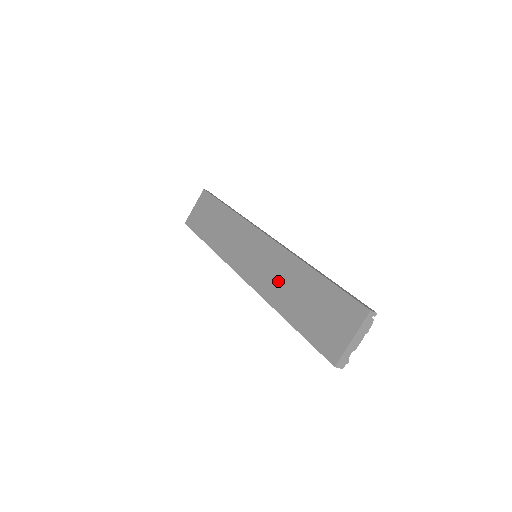
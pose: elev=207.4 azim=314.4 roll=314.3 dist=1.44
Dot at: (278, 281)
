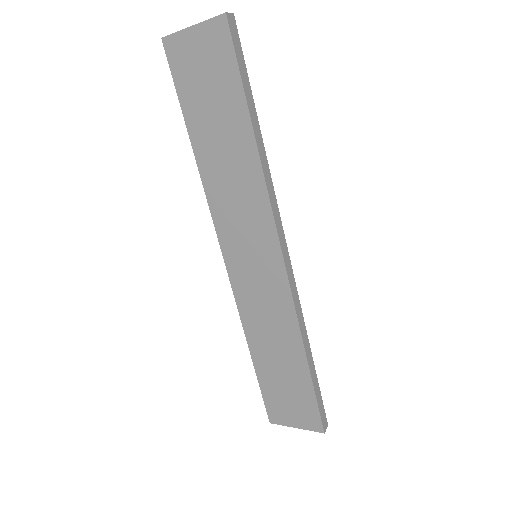
Dot at: (265, 322)
